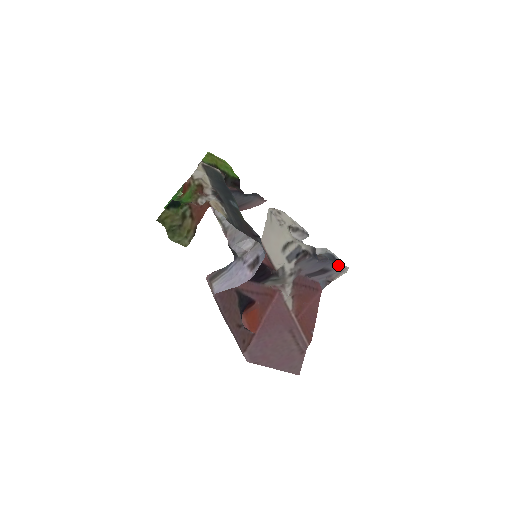
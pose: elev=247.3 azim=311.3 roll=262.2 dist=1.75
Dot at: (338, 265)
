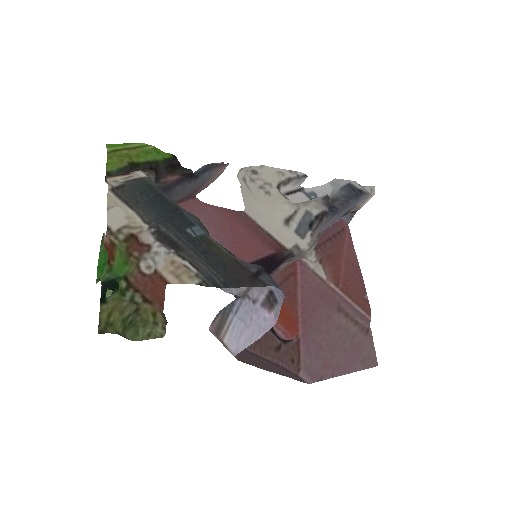
Dot at: (363, 196)
